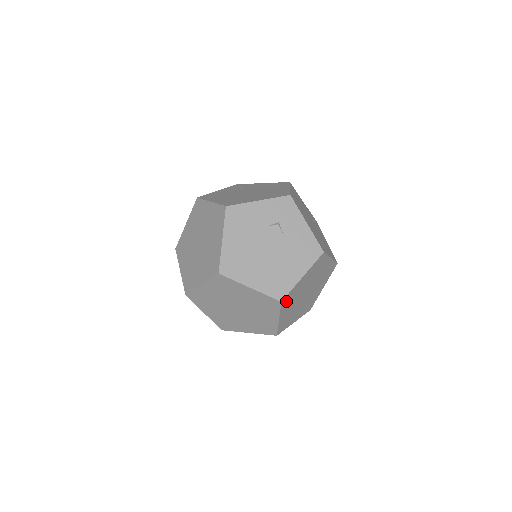
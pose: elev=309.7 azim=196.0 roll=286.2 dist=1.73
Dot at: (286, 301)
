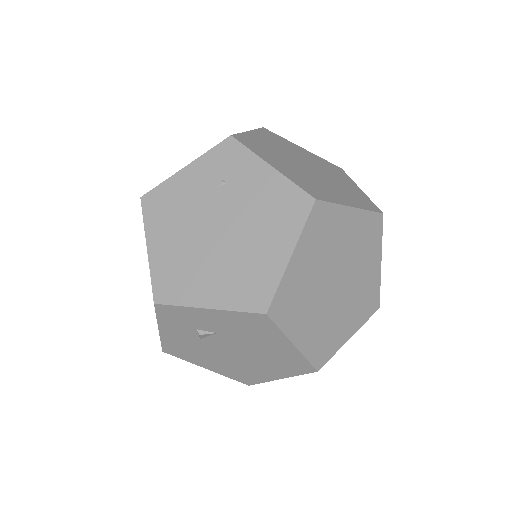
Dot at: (323, 352)
